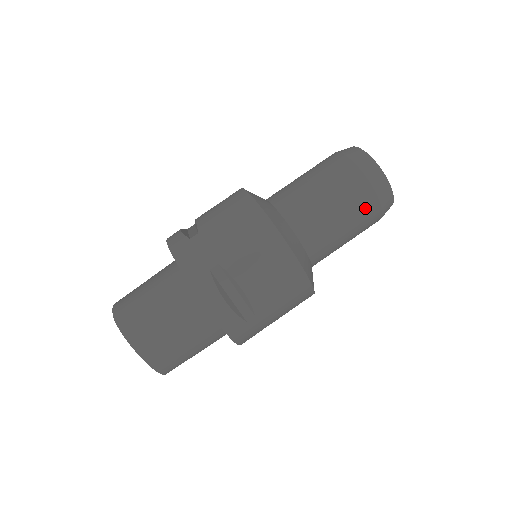
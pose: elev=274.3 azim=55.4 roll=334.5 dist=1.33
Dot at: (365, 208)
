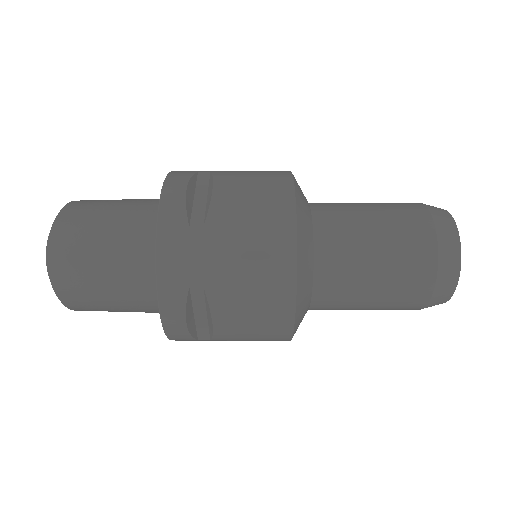
Dot at: (405, 305)
